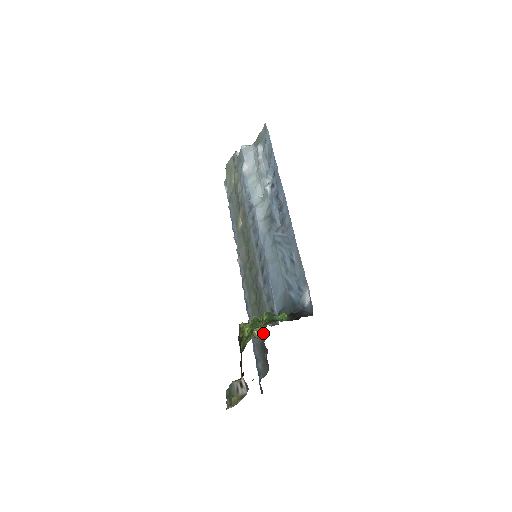
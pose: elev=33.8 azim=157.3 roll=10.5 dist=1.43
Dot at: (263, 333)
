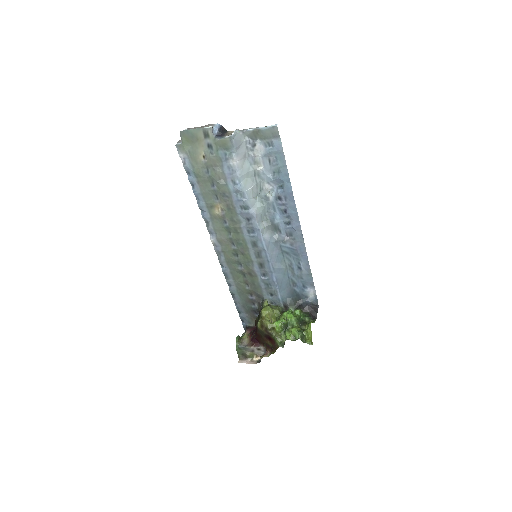
Dot at: (254, 303)
